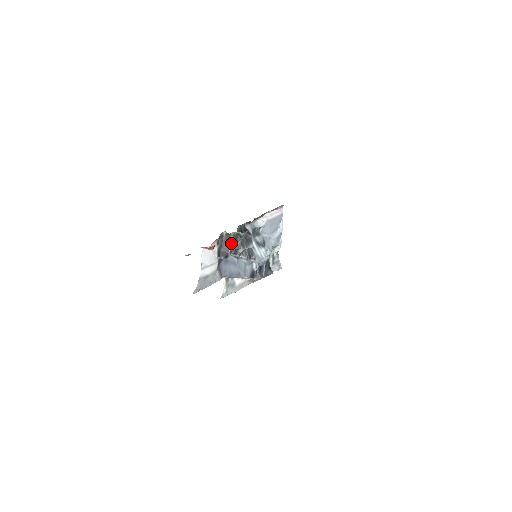
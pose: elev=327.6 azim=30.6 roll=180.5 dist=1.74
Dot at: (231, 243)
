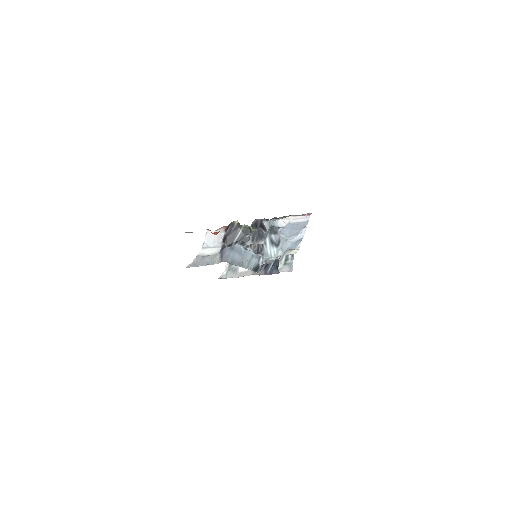
Dot at: (239, 234)
